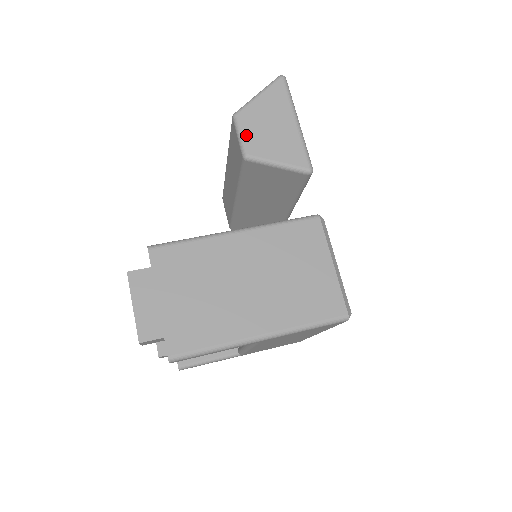
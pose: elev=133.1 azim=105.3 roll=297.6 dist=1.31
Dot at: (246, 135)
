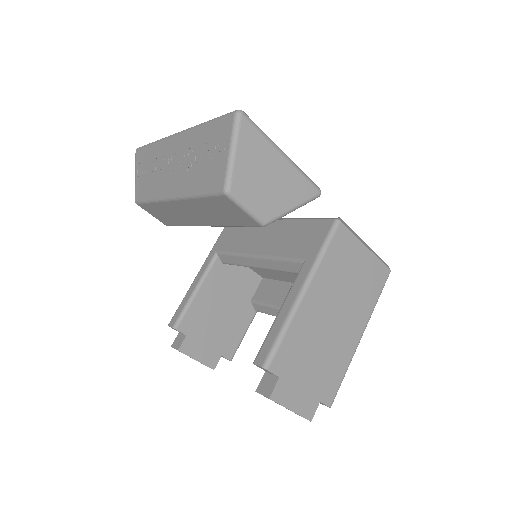
Dot at: (253, 205)
